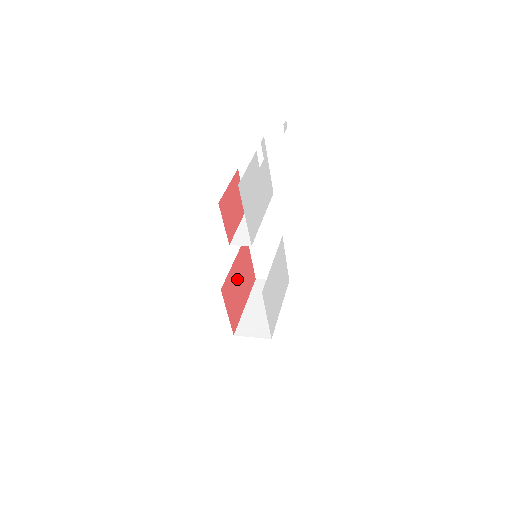
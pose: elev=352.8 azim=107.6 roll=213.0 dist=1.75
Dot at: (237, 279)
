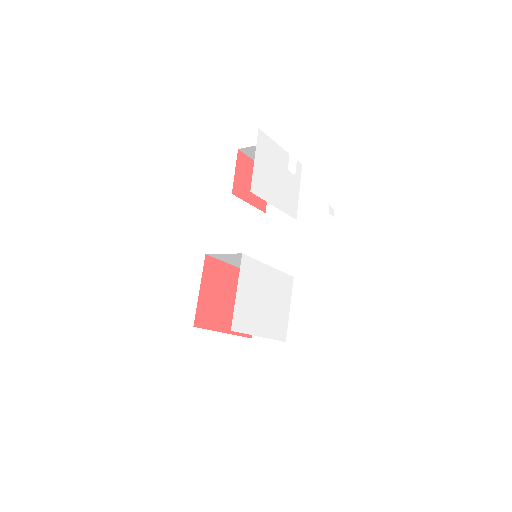
Dot at: (229, 288)
